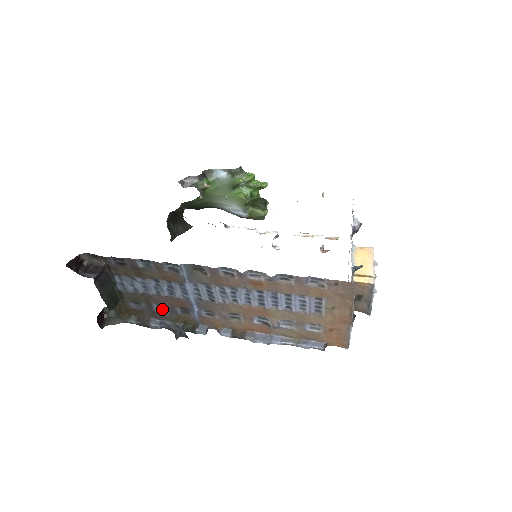
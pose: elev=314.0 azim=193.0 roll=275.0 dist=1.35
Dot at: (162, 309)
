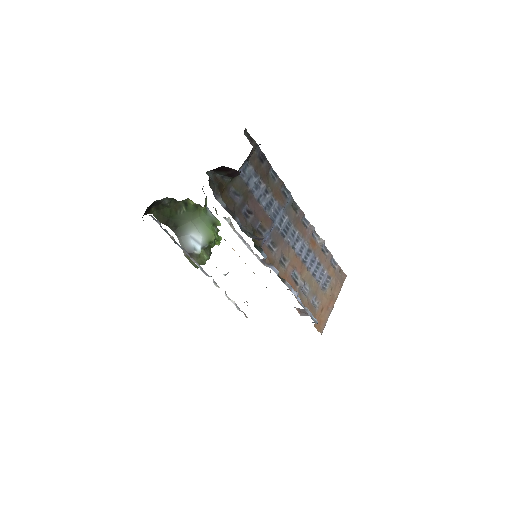
Dot at: (246, 216)
